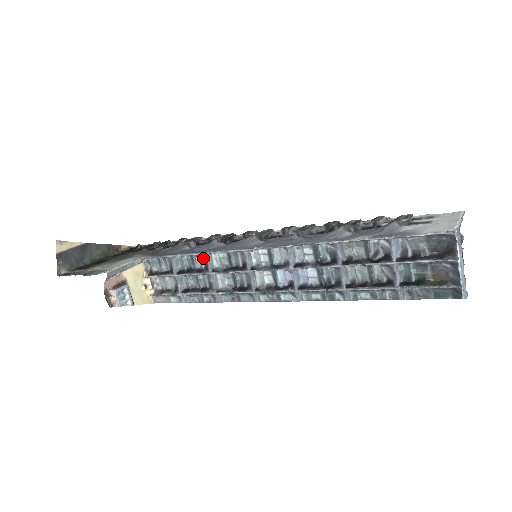
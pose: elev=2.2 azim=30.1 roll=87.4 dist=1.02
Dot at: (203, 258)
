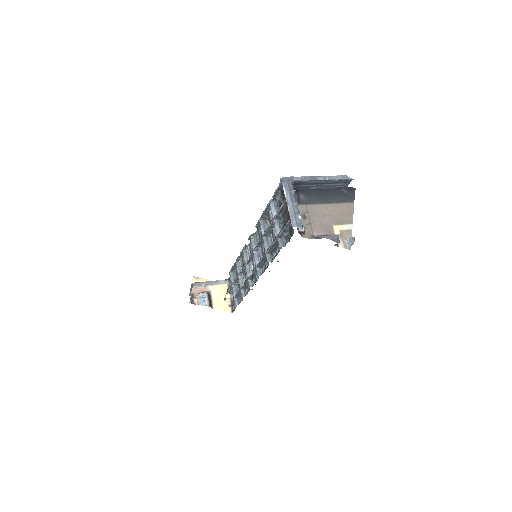
Dot at: occluded
